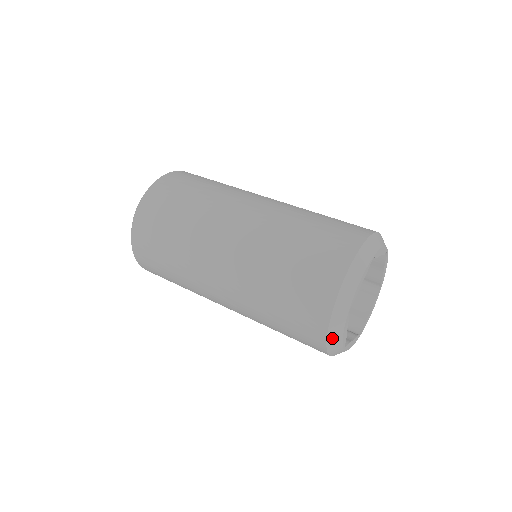
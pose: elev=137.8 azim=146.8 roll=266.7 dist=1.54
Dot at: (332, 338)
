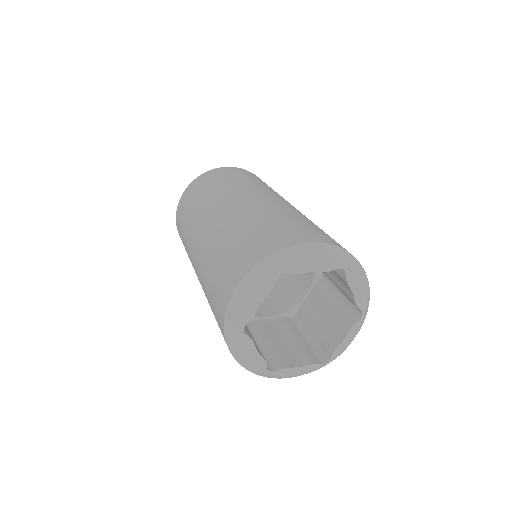
Dot at: (238, 356)
